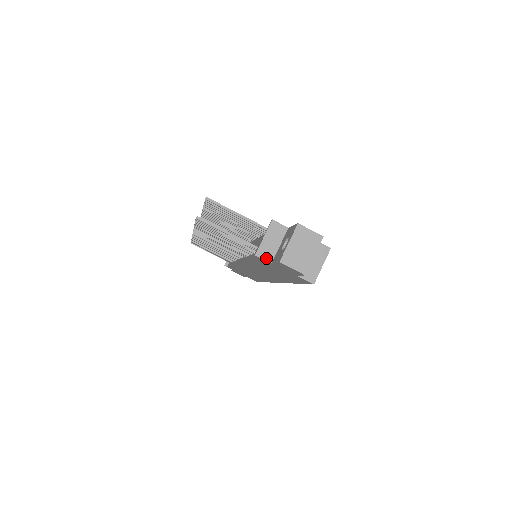
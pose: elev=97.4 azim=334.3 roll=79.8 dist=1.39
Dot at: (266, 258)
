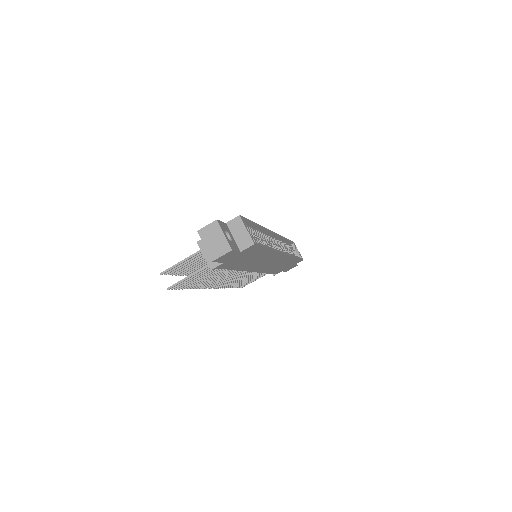
Dot at: (217, 264)
